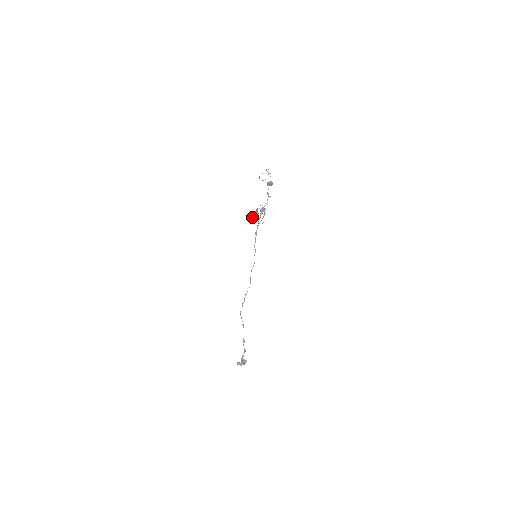
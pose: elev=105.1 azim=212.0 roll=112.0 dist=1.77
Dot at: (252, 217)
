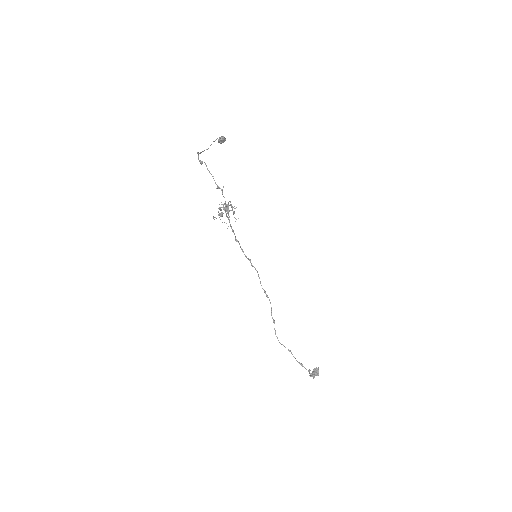
Dot at: occluded
